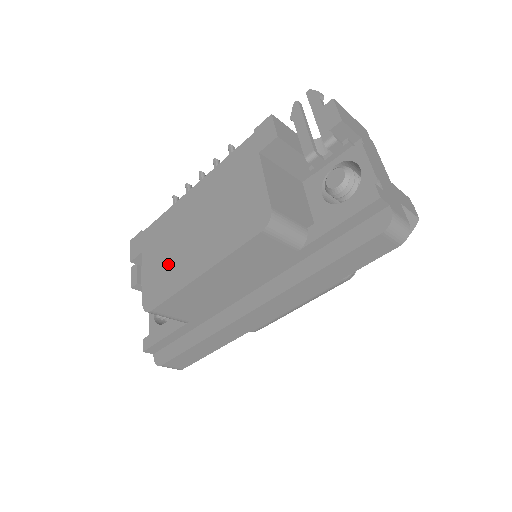
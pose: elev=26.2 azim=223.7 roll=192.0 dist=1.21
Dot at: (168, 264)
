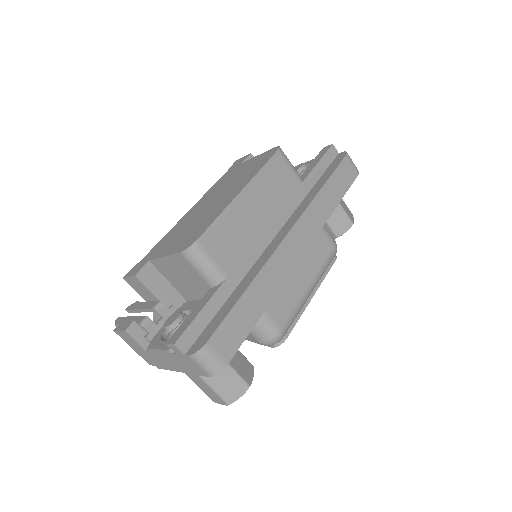
Dot at: (195, 226)
